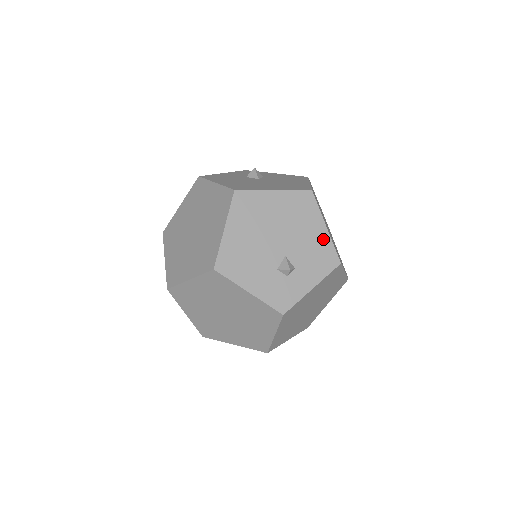
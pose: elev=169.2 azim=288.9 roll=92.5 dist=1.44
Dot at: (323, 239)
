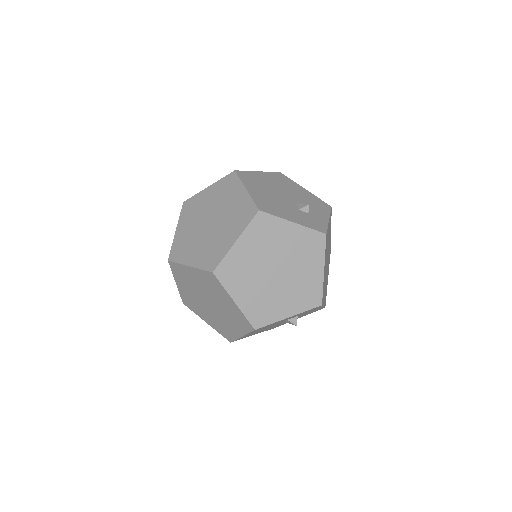
Dot at: (310, 195)
